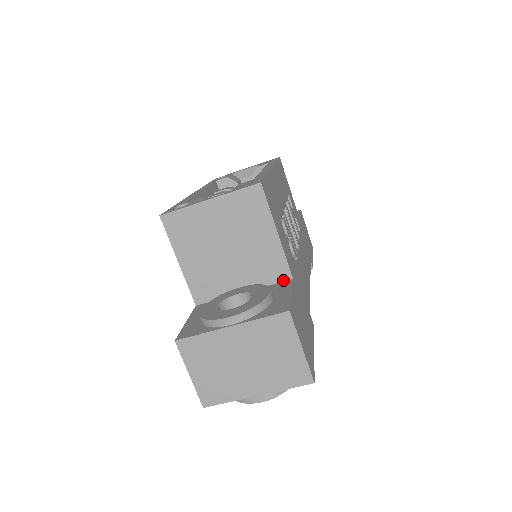
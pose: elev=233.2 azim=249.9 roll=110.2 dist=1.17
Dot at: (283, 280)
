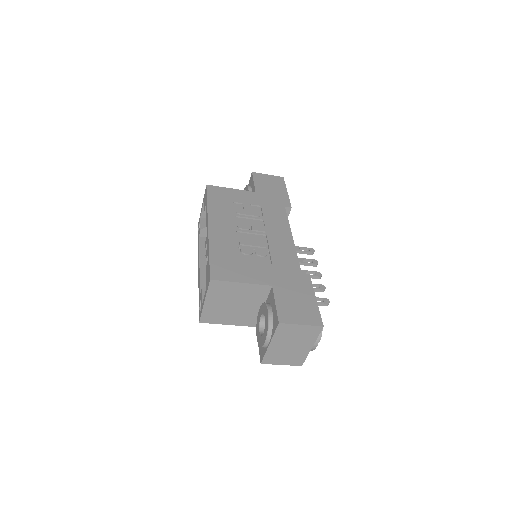
Dot at: (269, 290)
